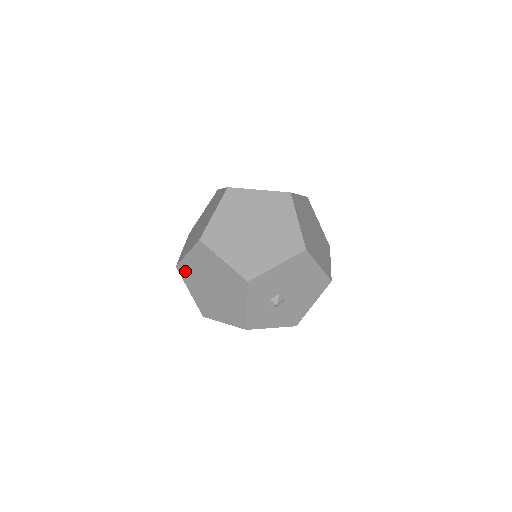
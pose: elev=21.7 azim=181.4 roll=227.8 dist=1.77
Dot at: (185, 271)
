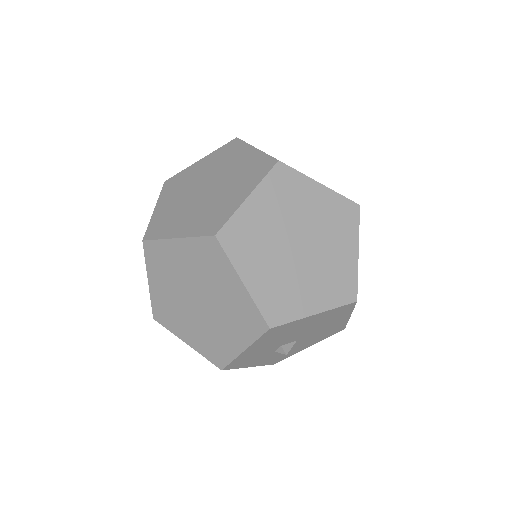
Dot at: occluded
